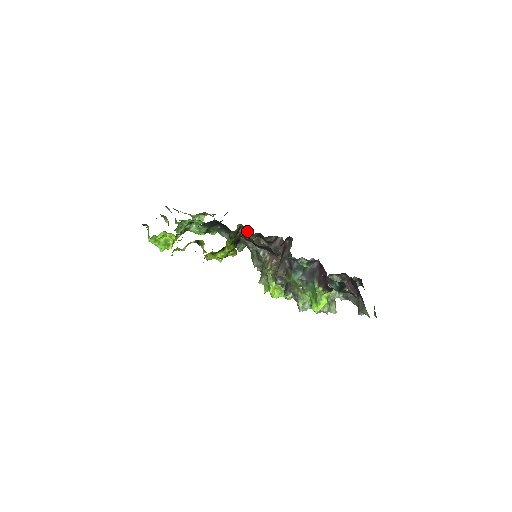
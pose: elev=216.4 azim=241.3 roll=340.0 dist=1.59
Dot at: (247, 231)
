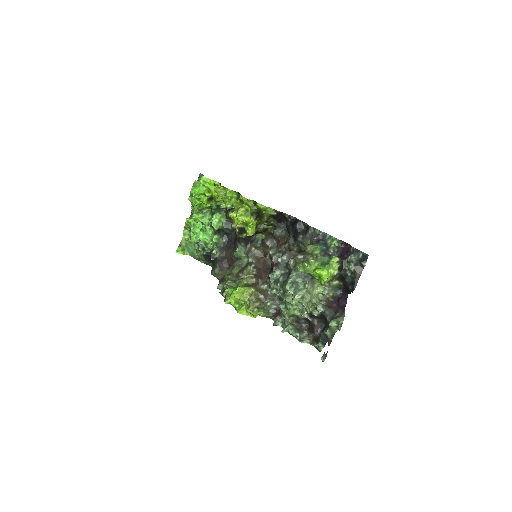
Dot at: (272, 234)
